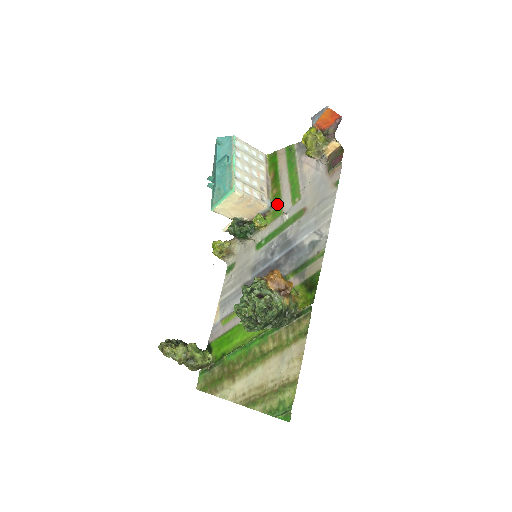
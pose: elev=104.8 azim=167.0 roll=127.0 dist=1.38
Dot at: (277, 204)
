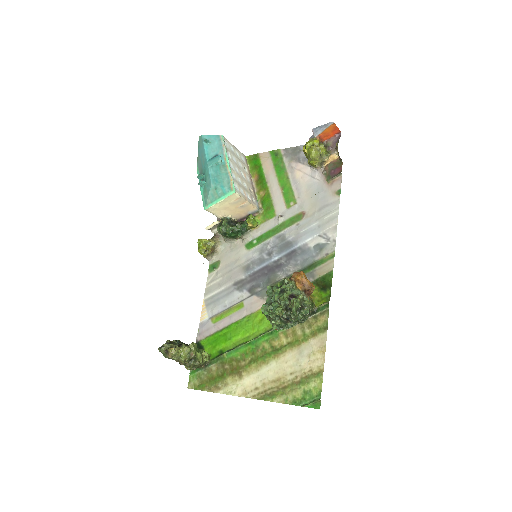
Dot at: (267, 206)
